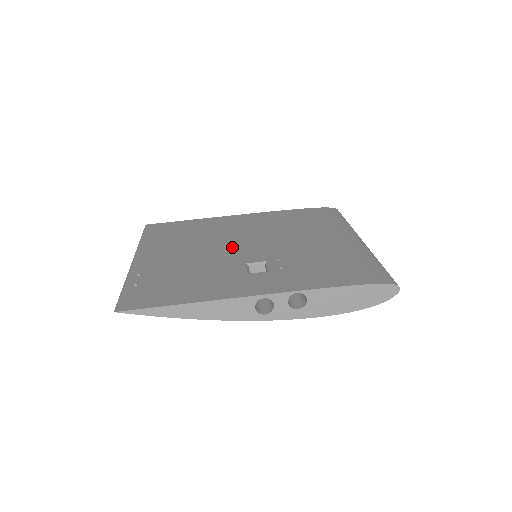
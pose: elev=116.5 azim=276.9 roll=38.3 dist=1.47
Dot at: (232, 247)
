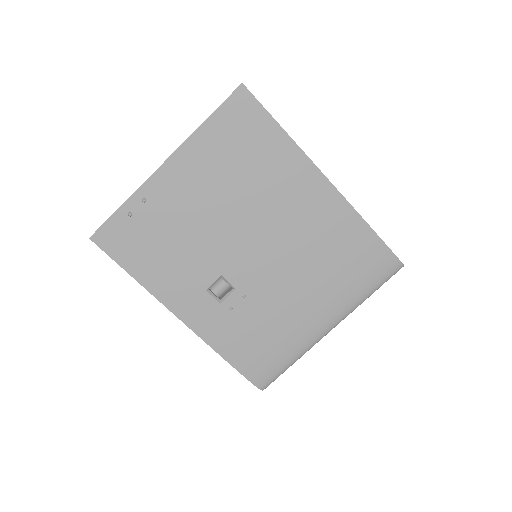
Dot at: (243, 239)
